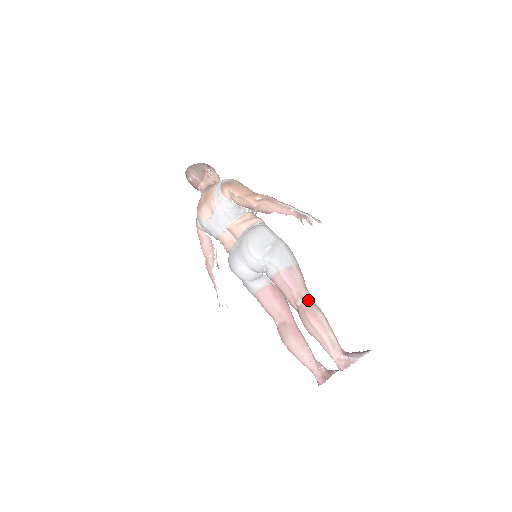
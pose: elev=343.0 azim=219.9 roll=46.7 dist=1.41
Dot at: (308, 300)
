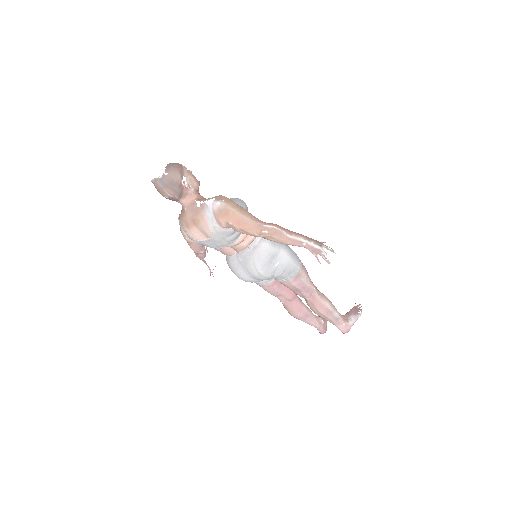
Dot at: (316, 295)
